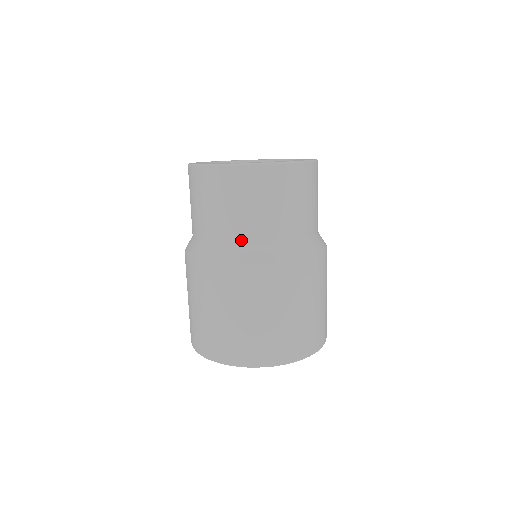
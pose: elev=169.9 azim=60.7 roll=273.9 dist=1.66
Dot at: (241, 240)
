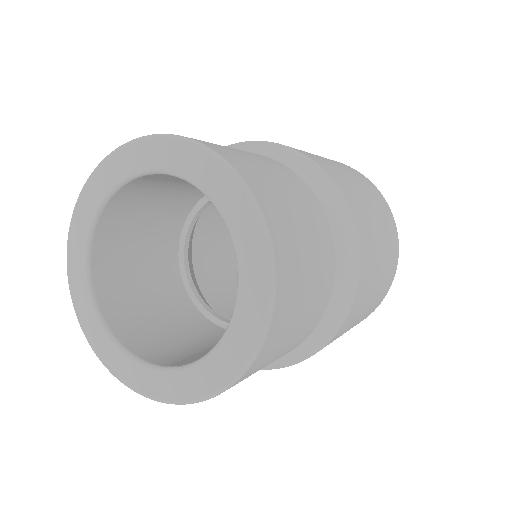
Dot at: occluded
